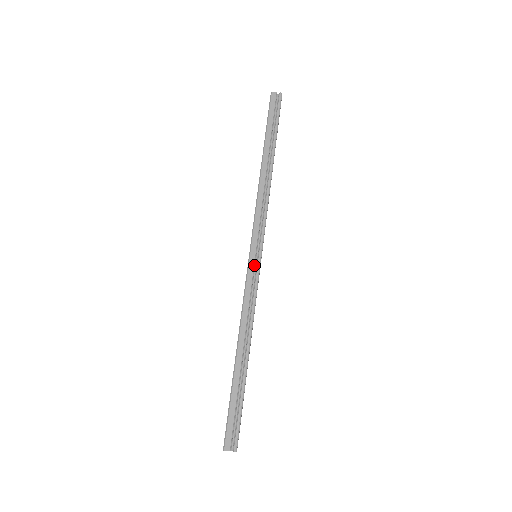
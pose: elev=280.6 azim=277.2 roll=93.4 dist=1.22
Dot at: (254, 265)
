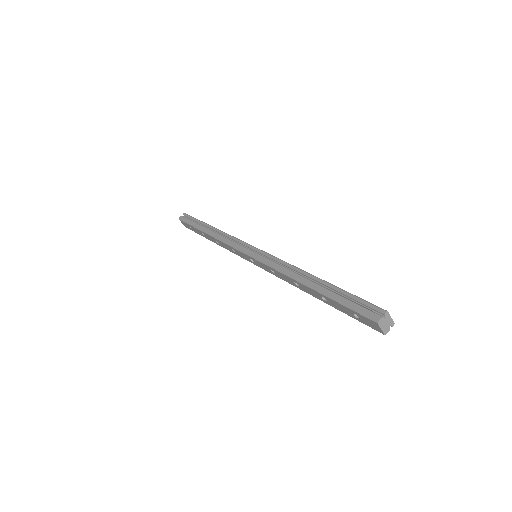
Dot at: (257, 254)
